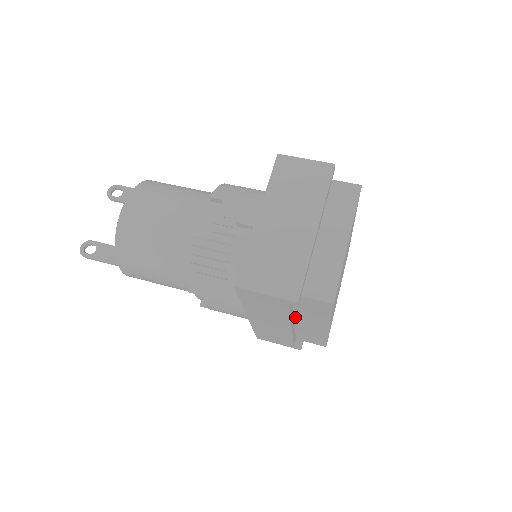
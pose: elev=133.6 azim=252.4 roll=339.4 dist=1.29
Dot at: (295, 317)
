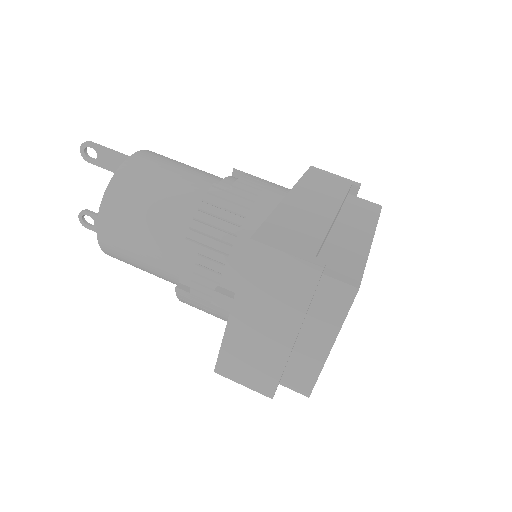
Dot at: occluded
